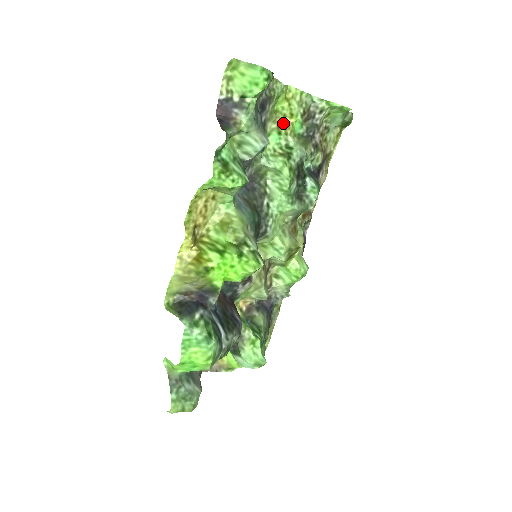
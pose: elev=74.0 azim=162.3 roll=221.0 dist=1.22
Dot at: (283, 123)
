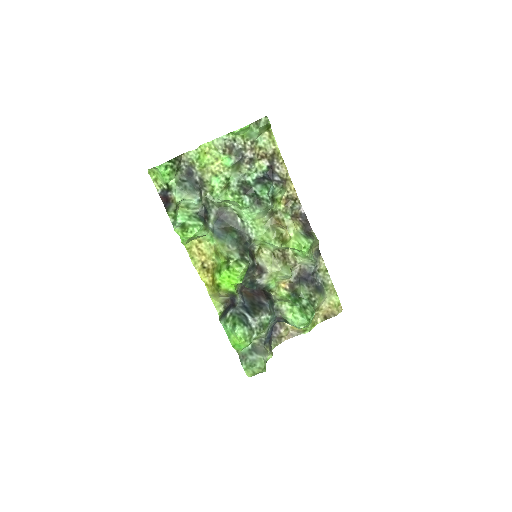
Dot at: (214, 168)
